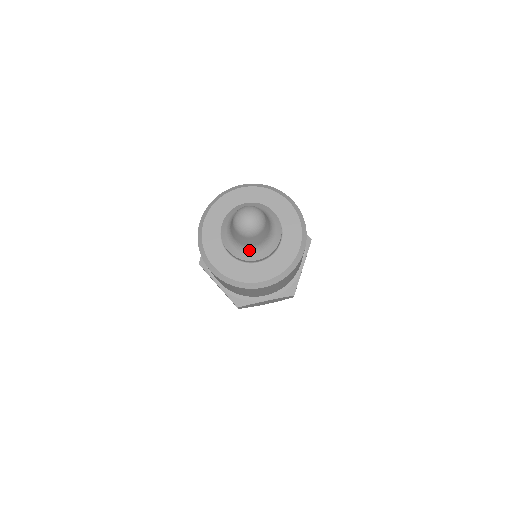
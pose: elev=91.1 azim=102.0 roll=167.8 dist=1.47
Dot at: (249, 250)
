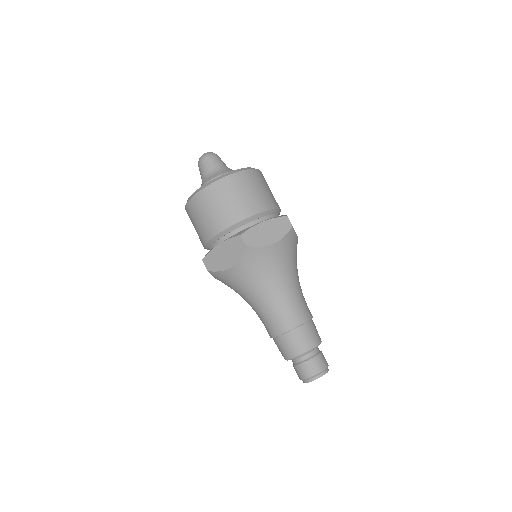
Dot at: (217, 171)
